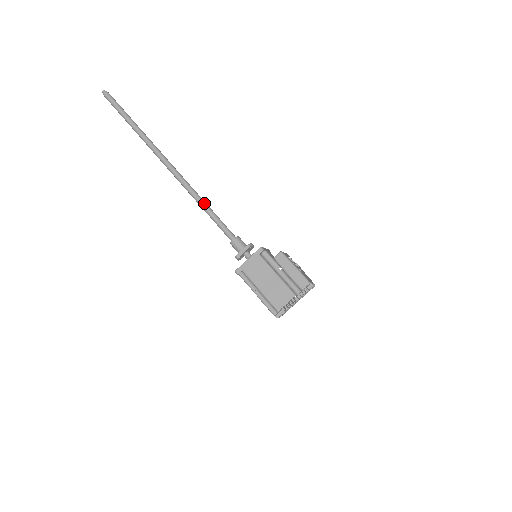
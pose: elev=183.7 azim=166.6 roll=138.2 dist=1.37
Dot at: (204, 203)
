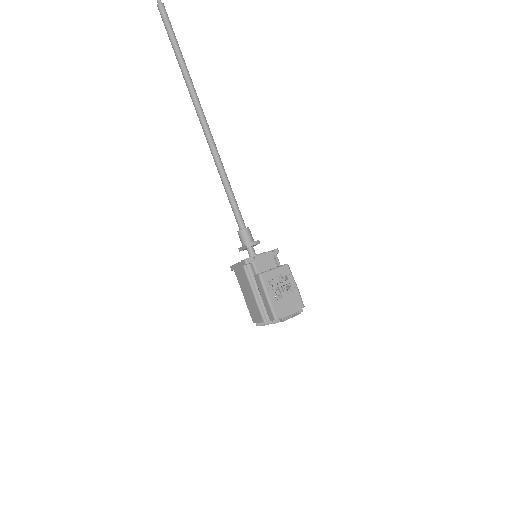
Dot at: (223, 178)
